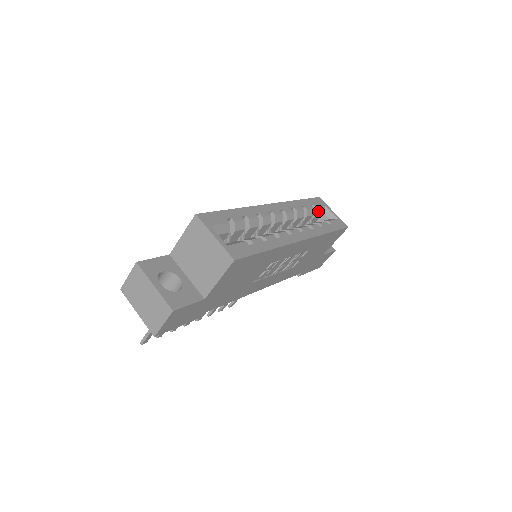
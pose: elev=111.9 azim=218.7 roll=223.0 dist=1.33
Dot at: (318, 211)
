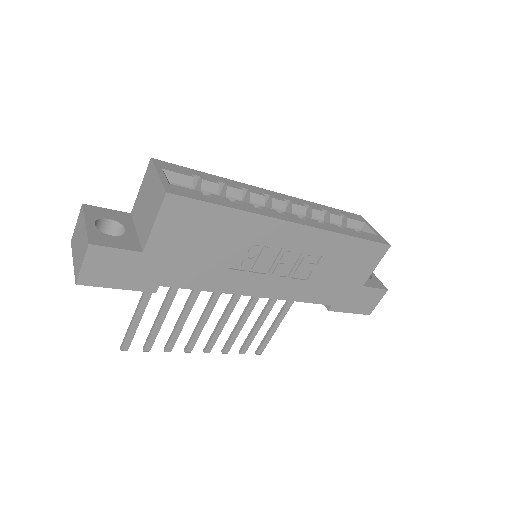
Dot at: (351, 224)
